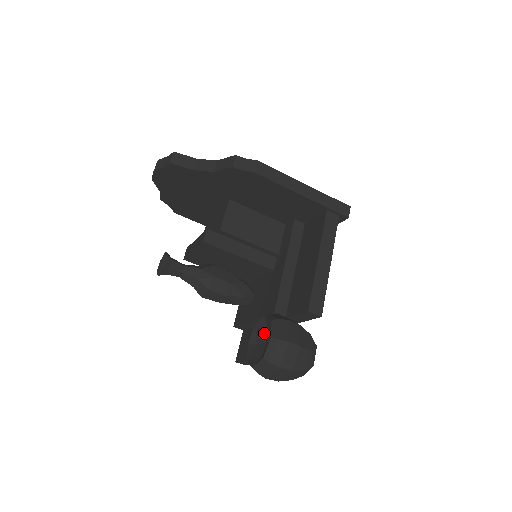
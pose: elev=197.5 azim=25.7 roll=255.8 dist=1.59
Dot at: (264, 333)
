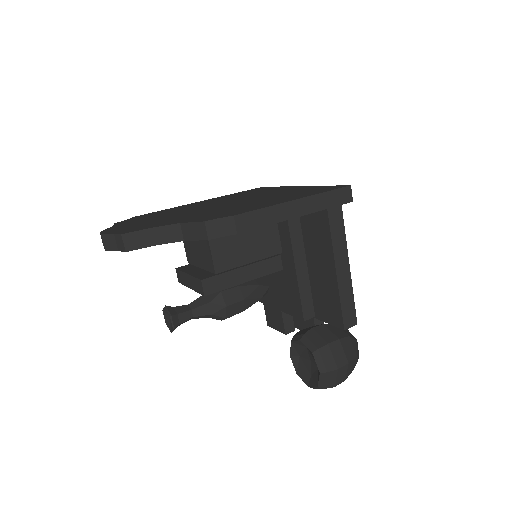
Dot at: (304, 351)
